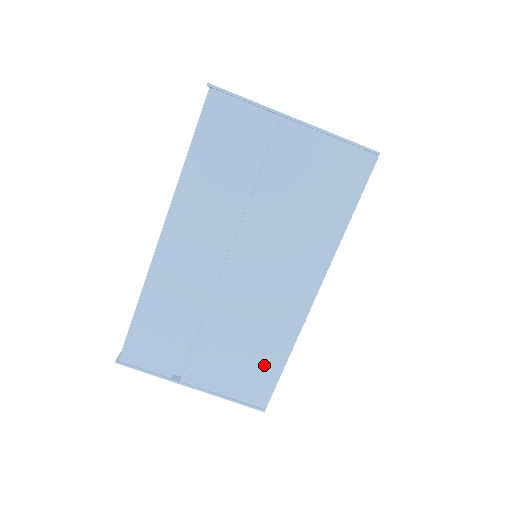
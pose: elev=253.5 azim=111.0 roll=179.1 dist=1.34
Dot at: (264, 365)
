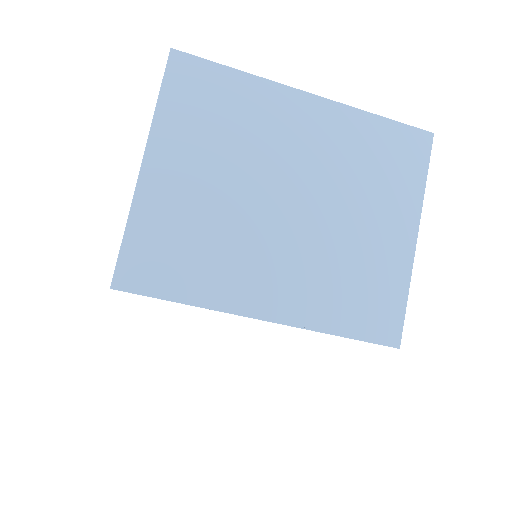
Dot at: occluded
